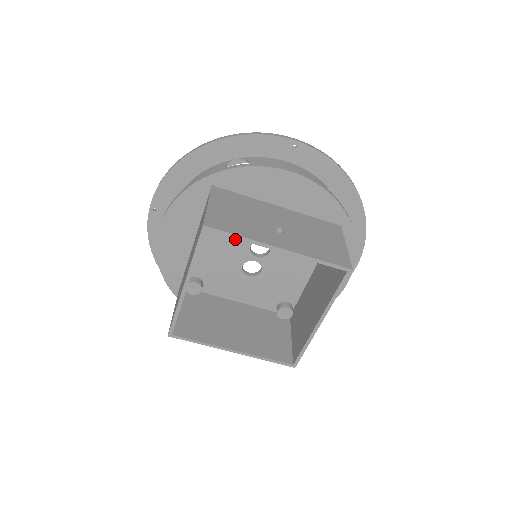
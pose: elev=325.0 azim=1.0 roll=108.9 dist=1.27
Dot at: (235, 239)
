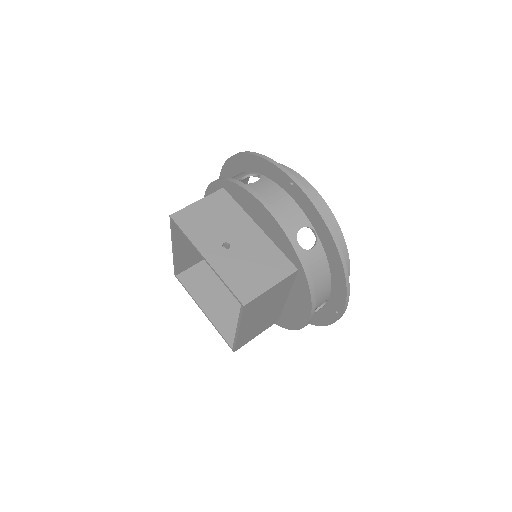
Dot at: occluded
